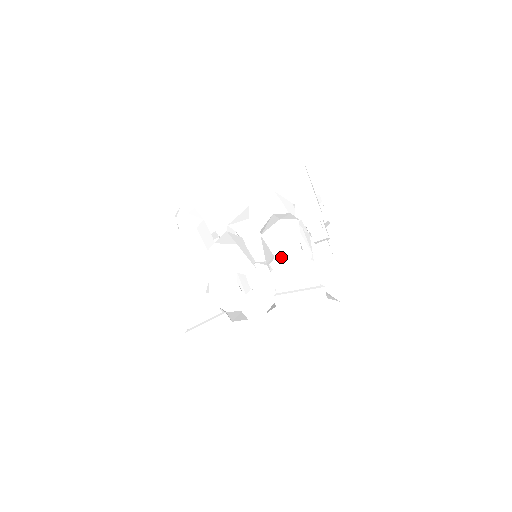
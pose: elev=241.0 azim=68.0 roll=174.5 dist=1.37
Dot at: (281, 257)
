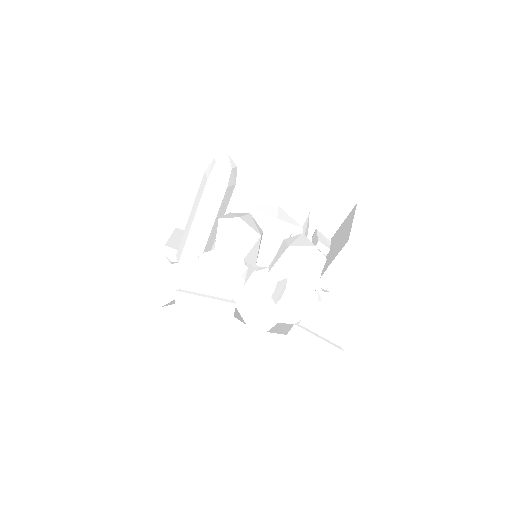
Dot at: (305, 285)
